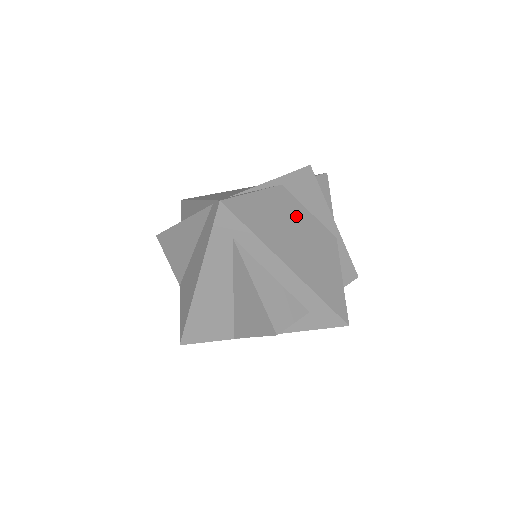
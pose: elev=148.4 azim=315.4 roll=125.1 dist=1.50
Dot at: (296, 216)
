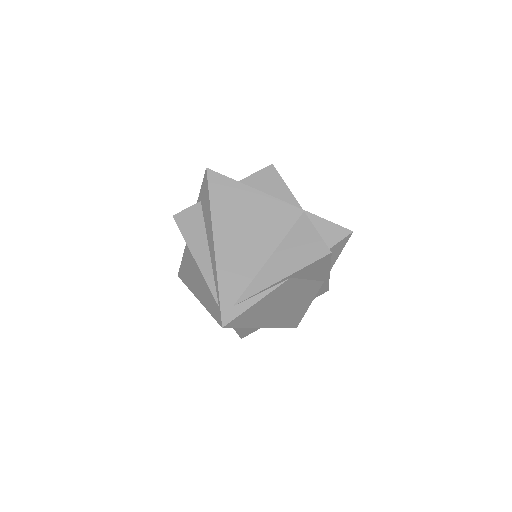
Dot at: (292, 292)
